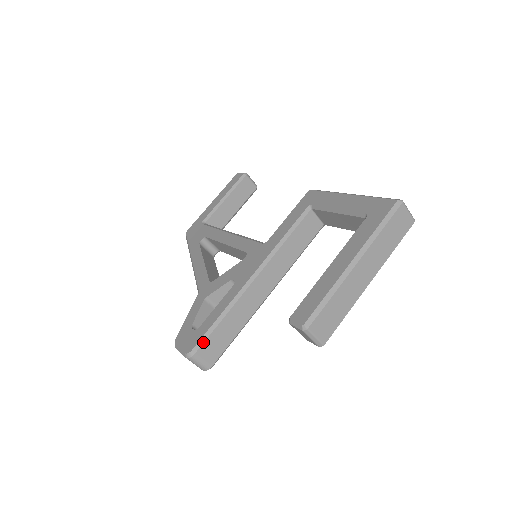
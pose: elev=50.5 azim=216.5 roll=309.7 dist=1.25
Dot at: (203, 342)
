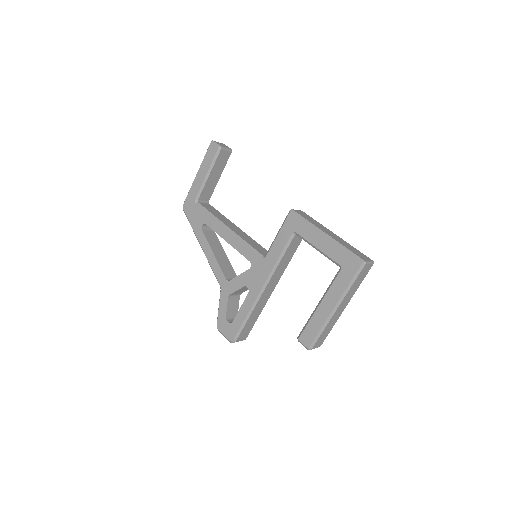
Dot at: (239, 334)
